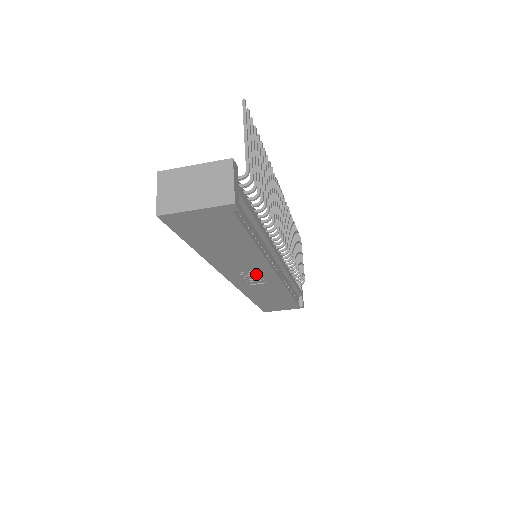
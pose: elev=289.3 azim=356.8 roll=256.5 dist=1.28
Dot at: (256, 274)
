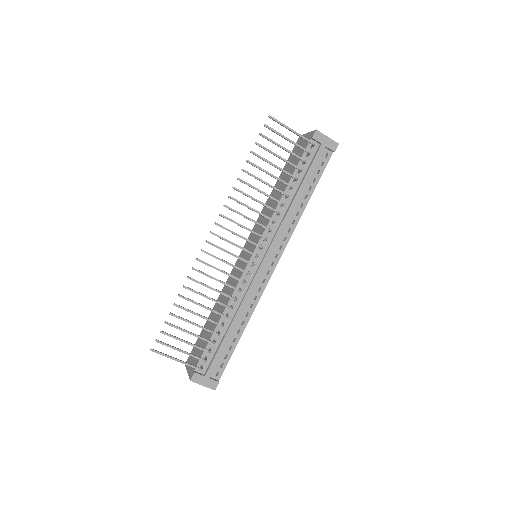
Dot at: occluded
